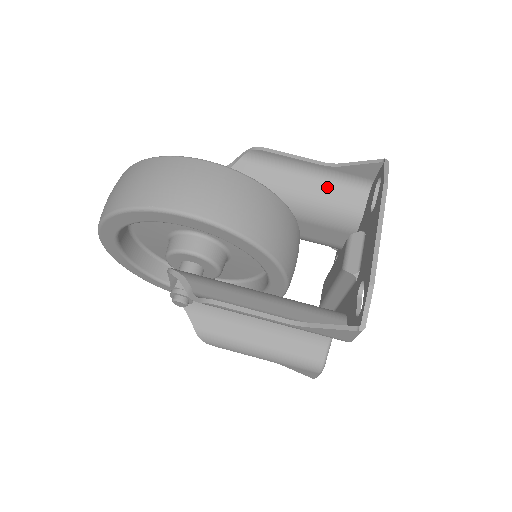
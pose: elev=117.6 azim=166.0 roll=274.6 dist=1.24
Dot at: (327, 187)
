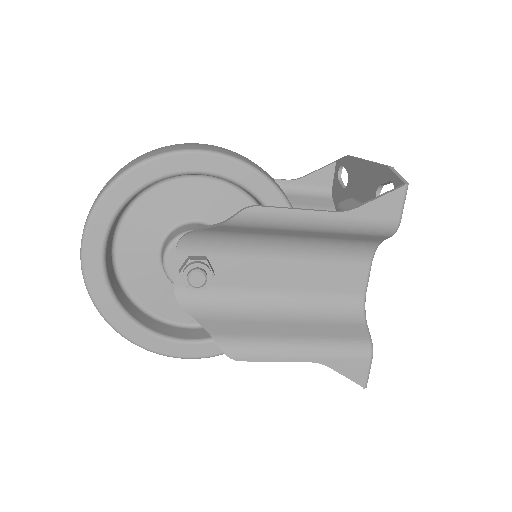
Dot at: (297, 198)
